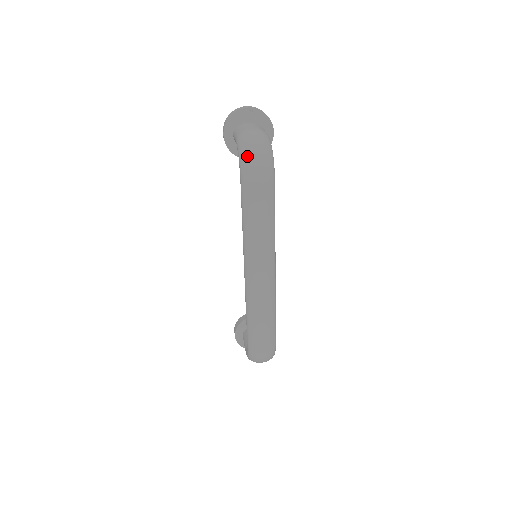
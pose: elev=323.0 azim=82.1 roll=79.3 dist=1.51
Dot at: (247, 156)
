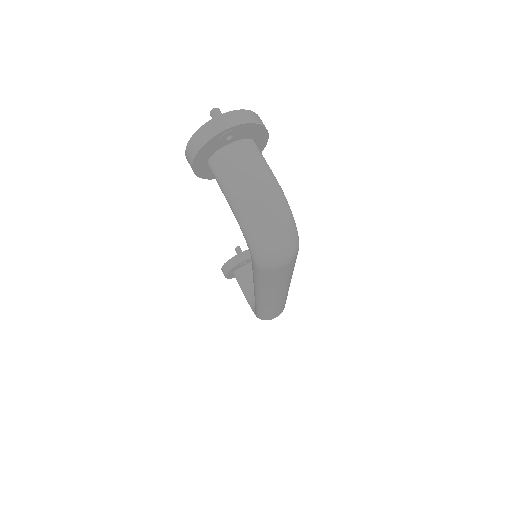
Dot at: (263, 247)
